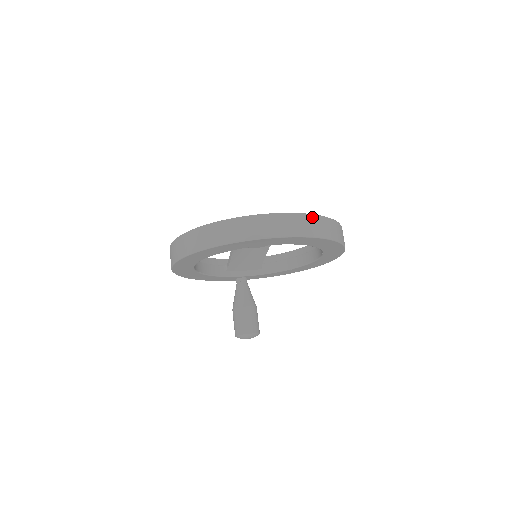
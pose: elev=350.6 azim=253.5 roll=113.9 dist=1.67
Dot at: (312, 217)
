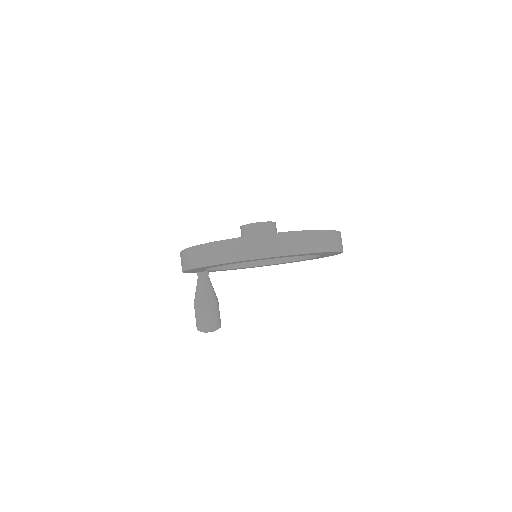
Dot at: occluded
